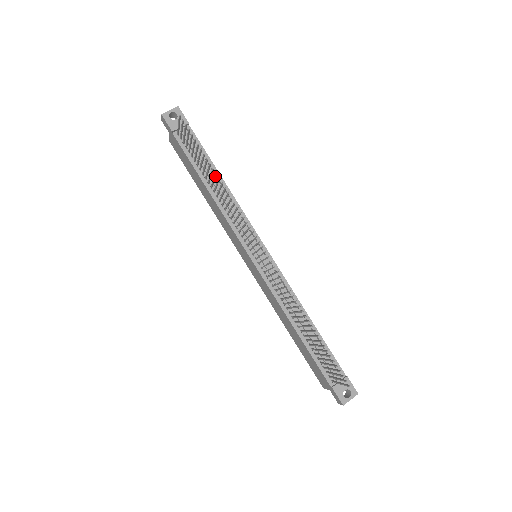
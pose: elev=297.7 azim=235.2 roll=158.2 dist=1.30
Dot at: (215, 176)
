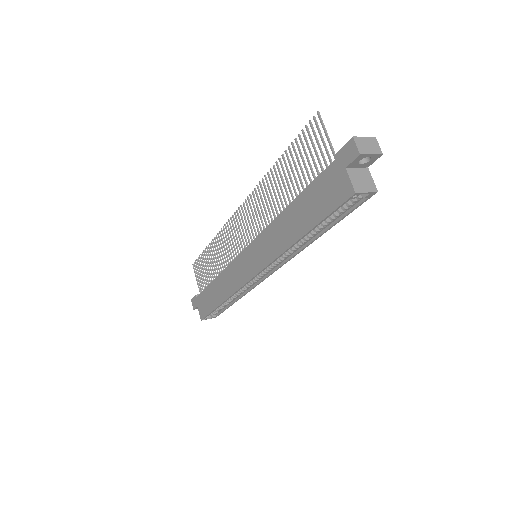
Dot at: (211, 248)
